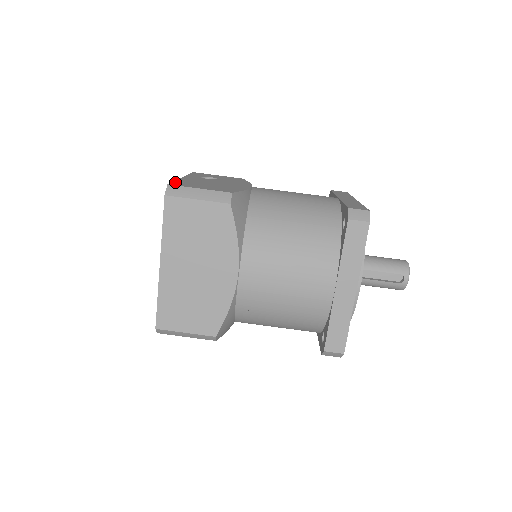
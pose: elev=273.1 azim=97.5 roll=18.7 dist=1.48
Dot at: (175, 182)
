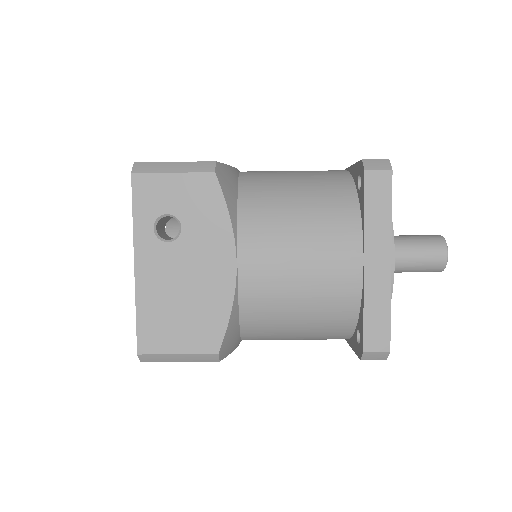
Dot at: (140, 329)
